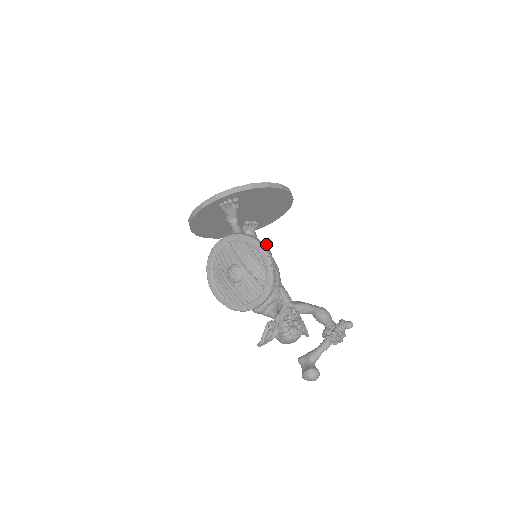
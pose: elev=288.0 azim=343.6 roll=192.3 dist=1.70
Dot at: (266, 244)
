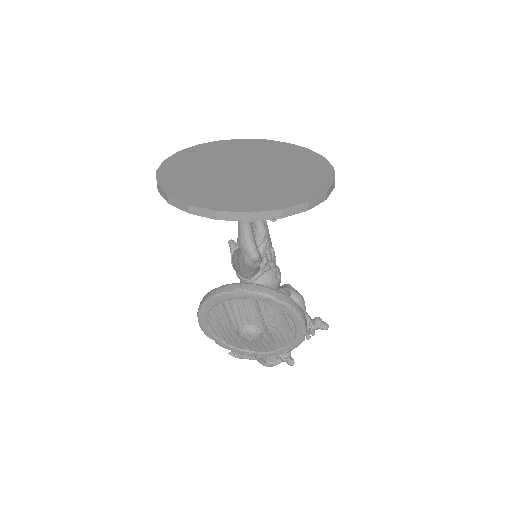
Dot at: (267, 227)
